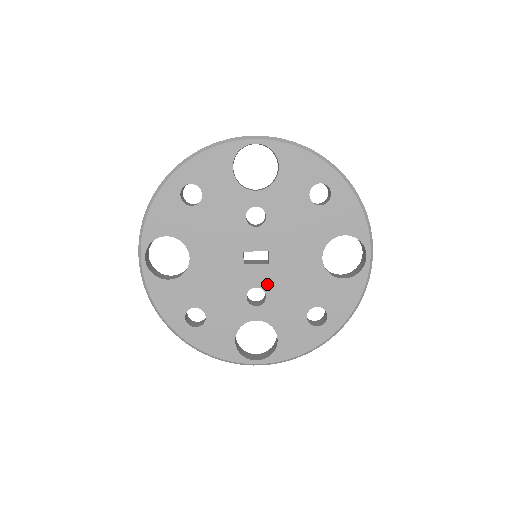
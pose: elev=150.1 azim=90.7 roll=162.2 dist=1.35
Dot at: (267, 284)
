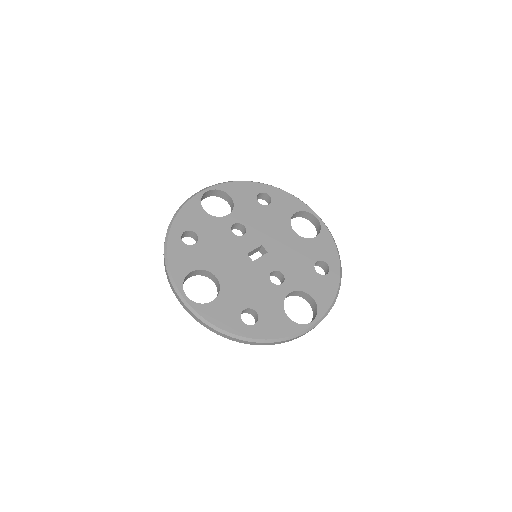
Dot at: (277, 266)
